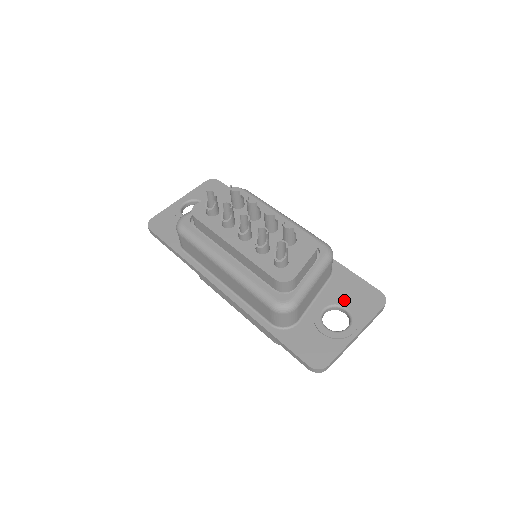
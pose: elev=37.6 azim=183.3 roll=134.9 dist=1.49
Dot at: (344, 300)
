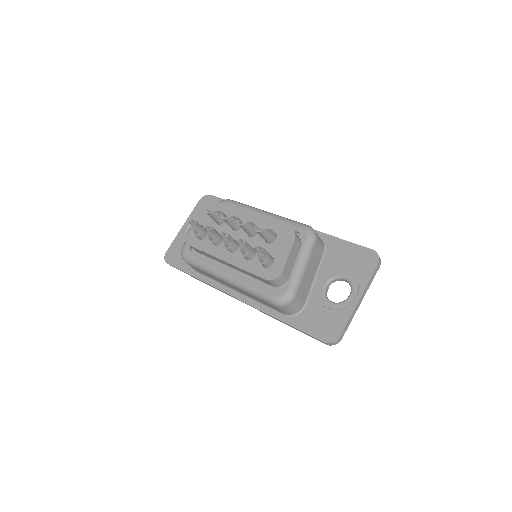
Dot at: (341, 270)
